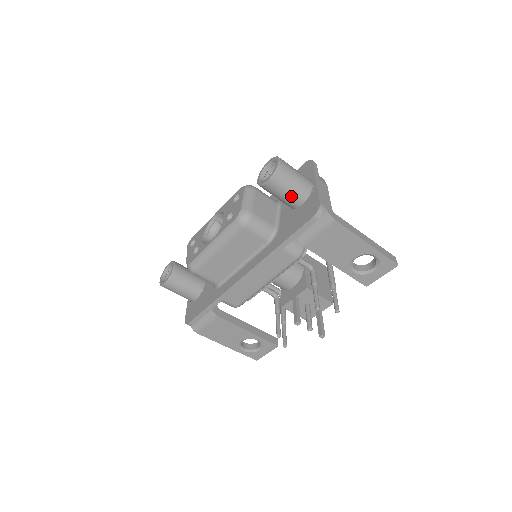
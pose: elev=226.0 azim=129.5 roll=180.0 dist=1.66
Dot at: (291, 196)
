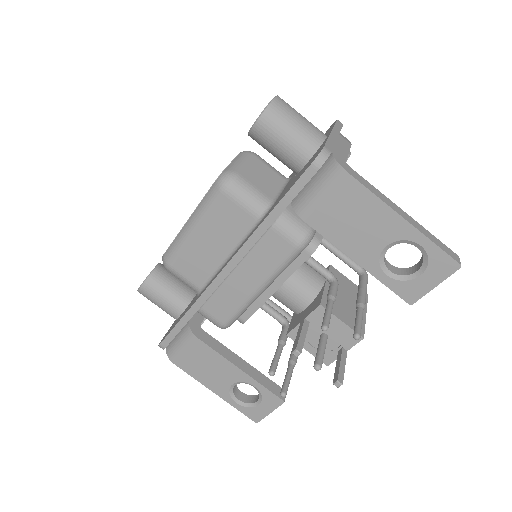
Dot at: (290, 148)
